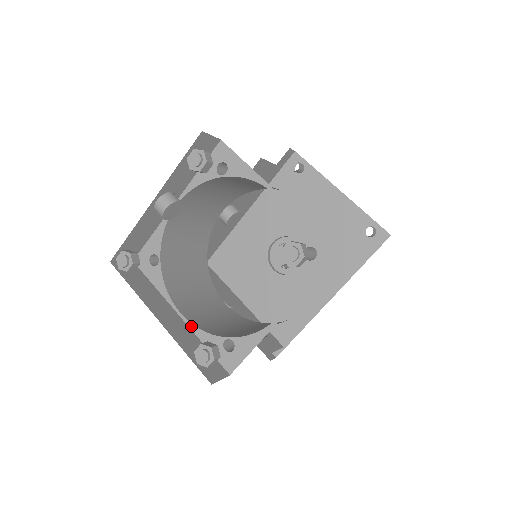
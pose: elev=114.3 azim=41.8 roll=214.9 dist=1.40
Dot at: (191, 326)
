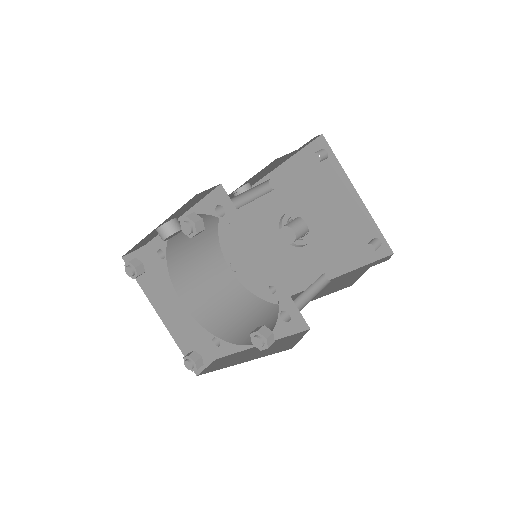
Dot at: (189, 315)
